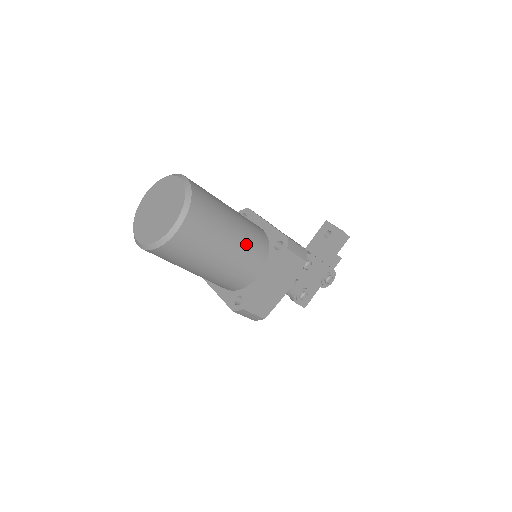
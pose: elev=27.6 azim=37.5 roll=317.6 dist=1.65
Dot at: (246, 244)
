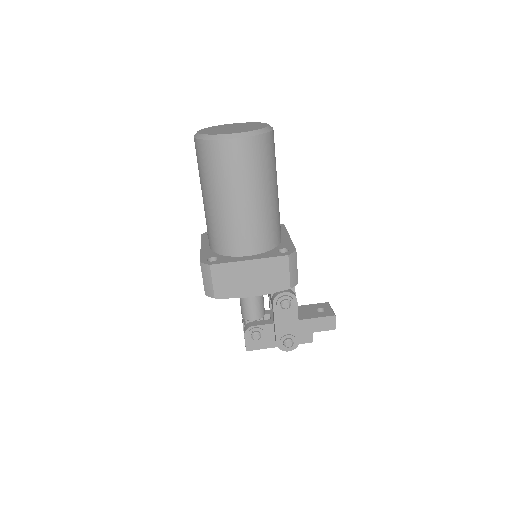
Dot at: (264, 218)
